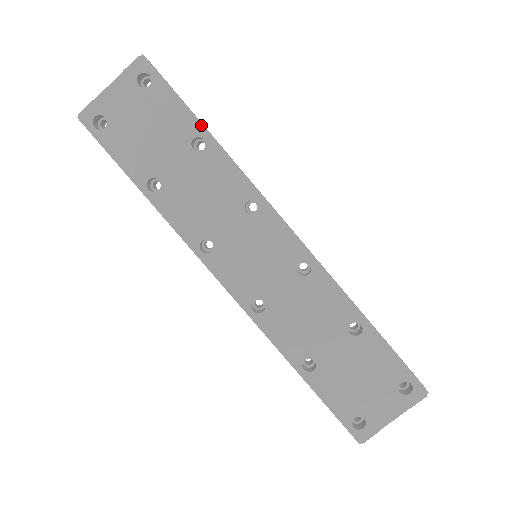
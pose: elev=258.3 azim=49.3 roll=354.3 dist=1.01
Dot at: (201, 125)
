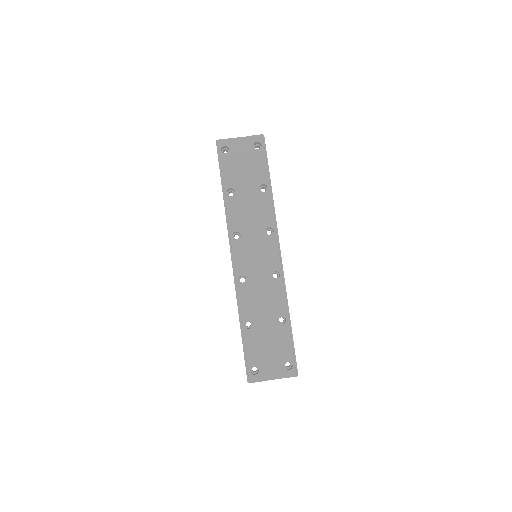
Dot at: (270, 181)
